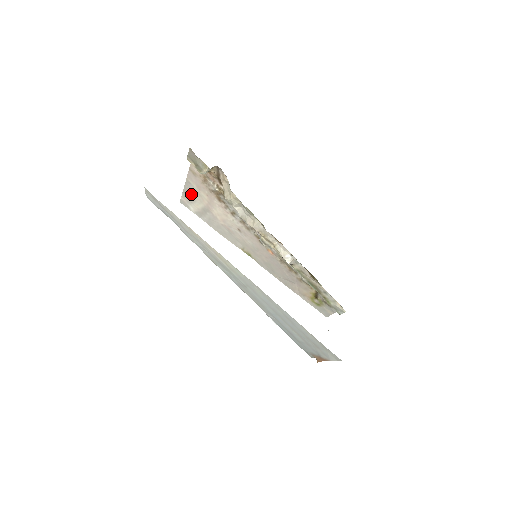
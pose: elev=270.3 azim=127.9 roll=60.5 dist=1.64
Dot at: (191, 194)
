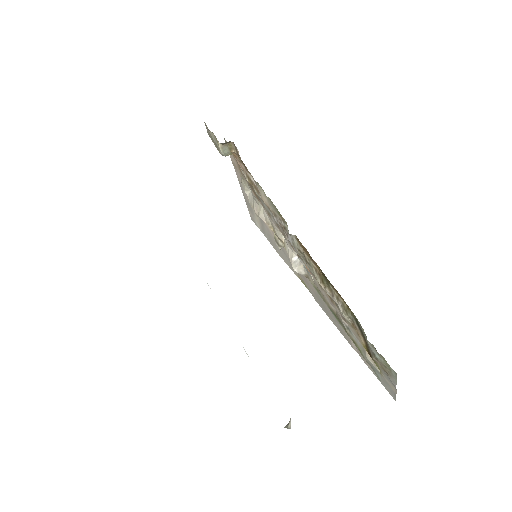
Dot at: (248, 201)
